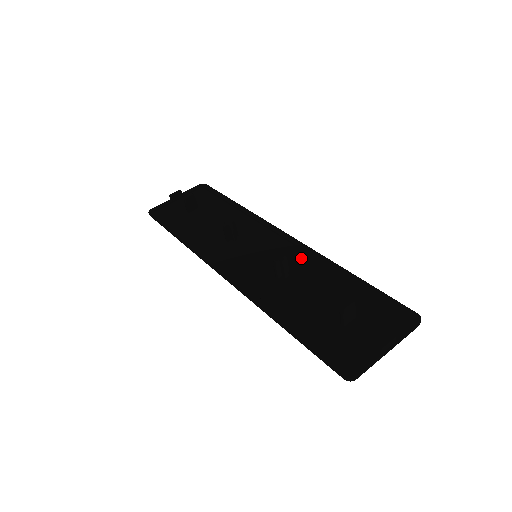
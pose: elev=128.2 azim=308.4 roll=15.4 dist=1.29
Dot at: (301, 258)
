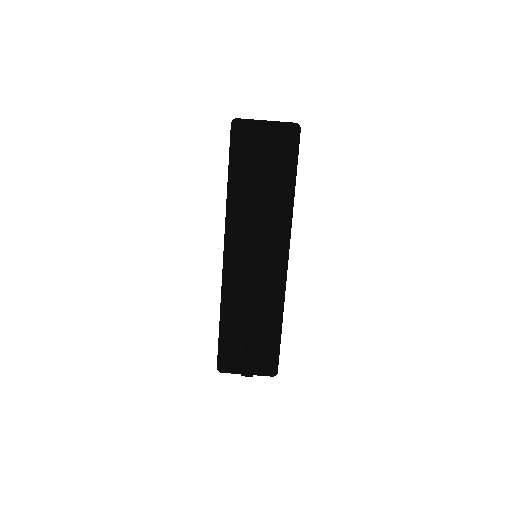
Dot at: (274, 287)
